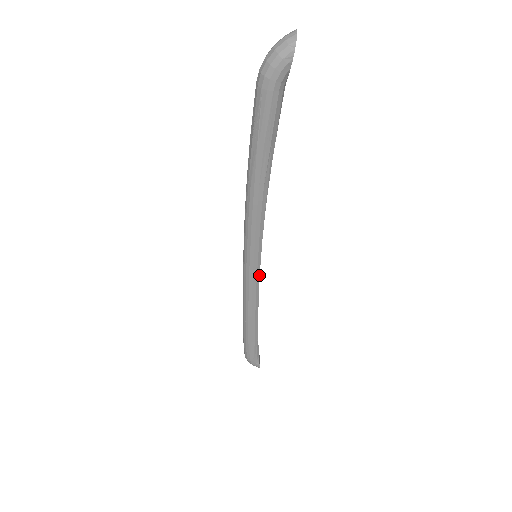
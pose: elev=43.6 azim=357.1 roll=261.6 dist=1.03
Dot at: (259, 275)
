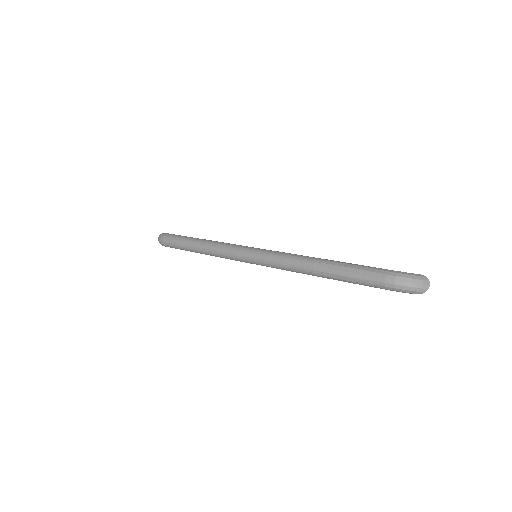
Dot at: occluded
